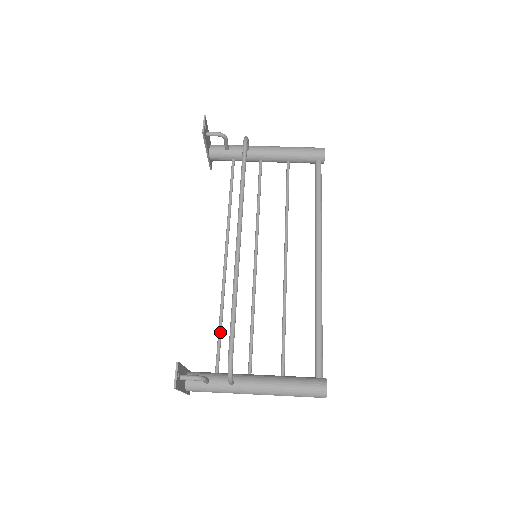
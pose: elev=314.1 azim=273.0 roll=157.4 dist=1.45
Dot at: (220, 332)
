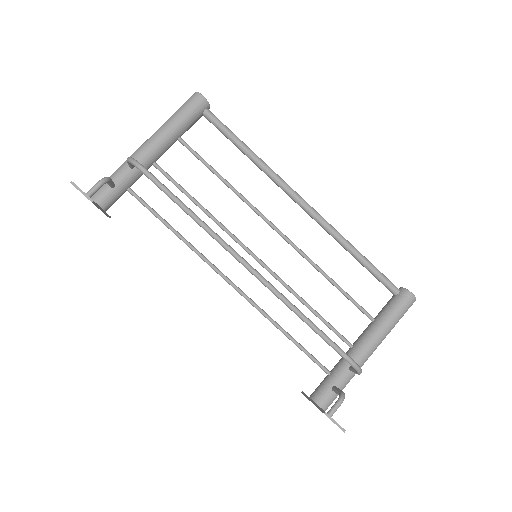
Dot at: (298, 344)
